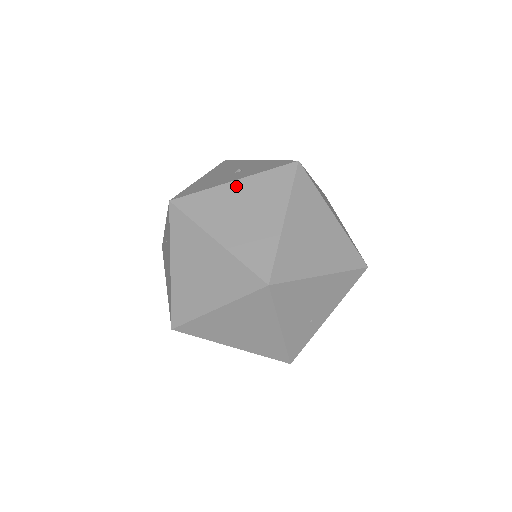
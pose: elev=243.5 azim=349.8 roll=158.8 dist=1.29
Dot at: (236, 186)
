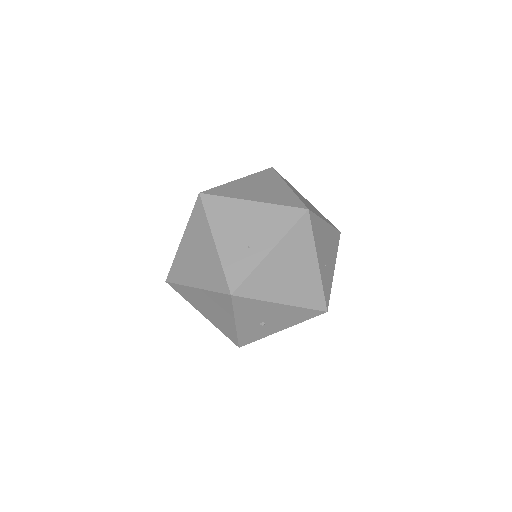
Dot at: occluded
